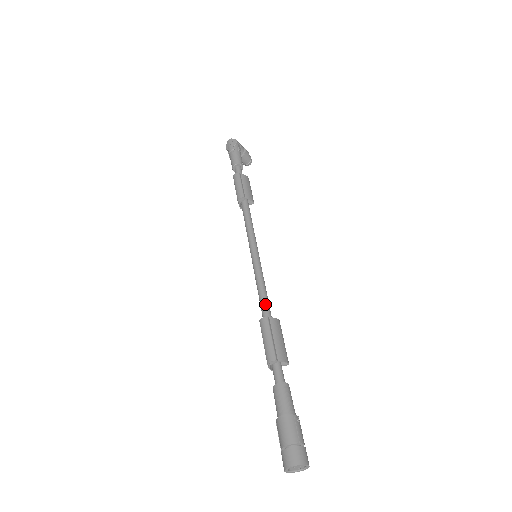
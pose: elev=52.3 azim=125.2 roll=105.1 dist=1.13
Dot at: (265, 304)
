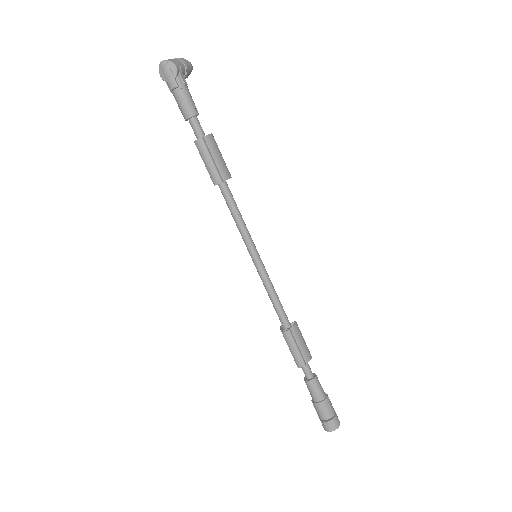
Dot at: (282, 314)
